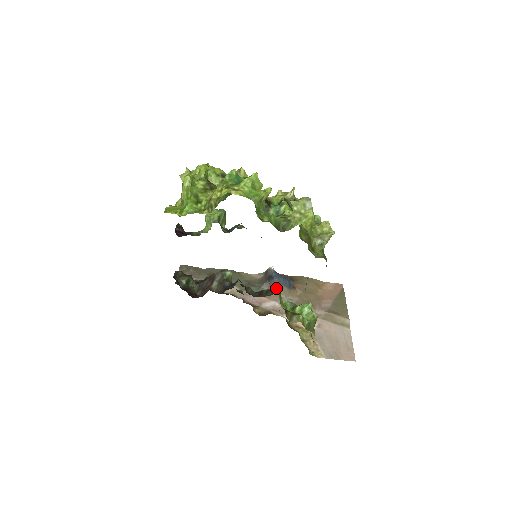
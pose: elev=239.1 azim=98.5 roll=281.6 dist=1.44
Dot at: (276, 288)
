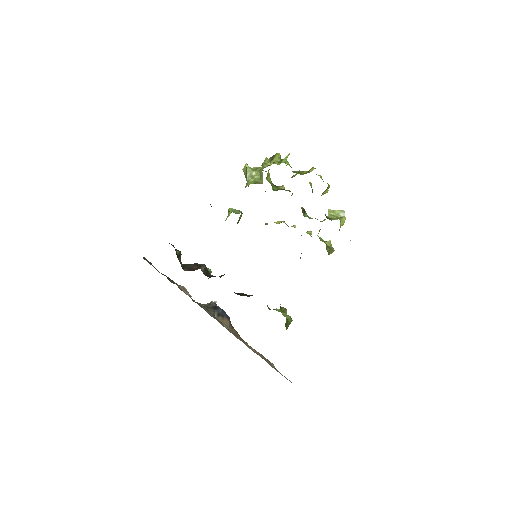
Dot at: (220, 317)
